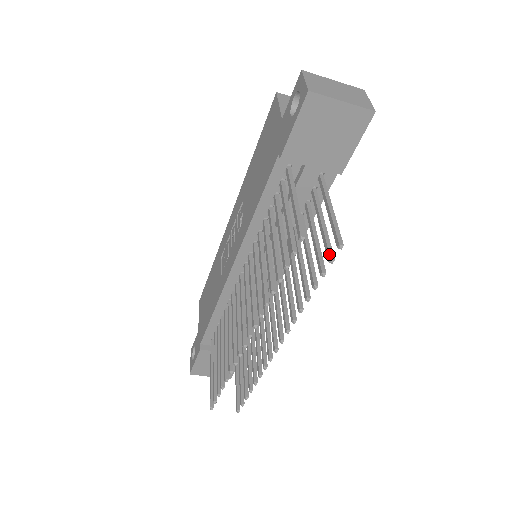
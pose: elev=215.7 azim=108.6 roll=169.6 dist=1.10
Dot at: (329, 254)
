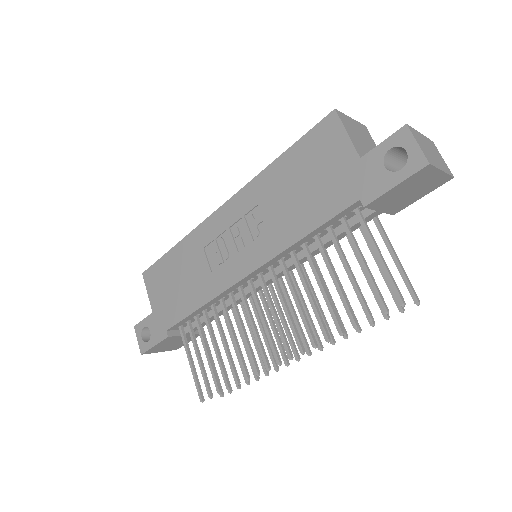
Dot at: occluded
